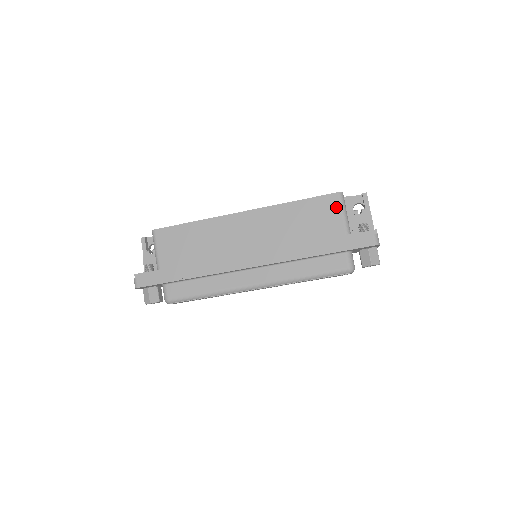
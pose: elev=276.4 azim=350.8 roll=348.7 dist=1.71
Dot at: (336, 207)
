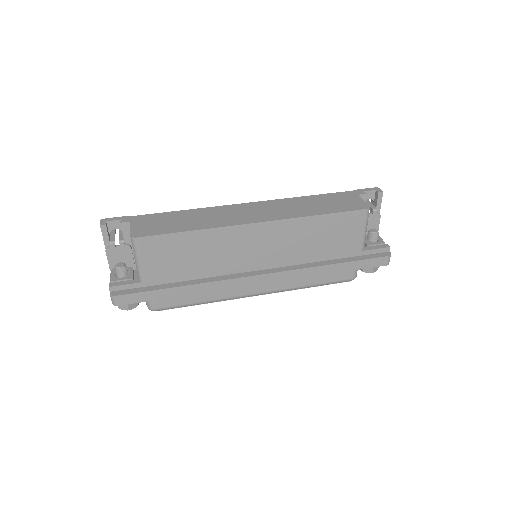
Dot at: (360, 224)
